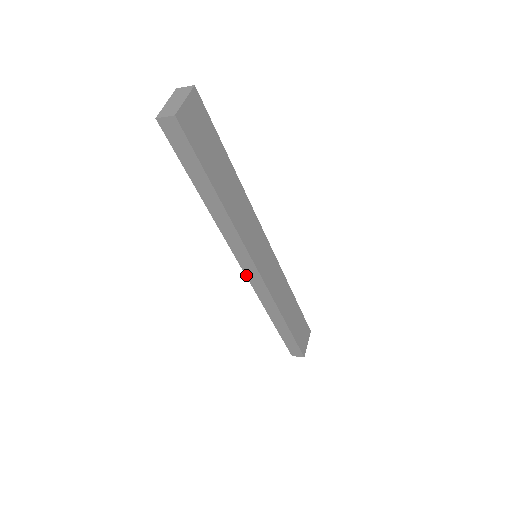
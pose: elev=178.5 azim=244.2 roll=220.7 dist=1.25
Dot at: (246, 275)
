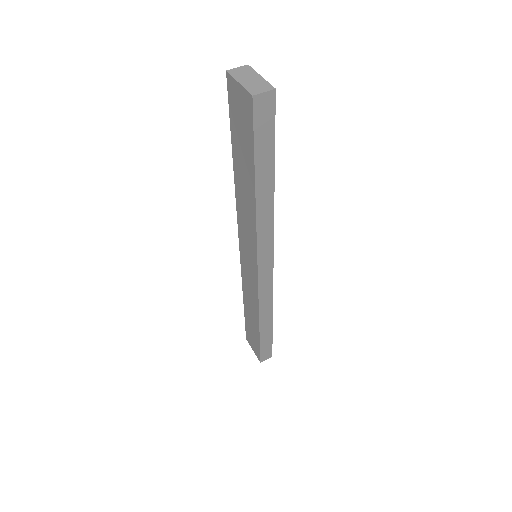
Dot at: (258, 277)
